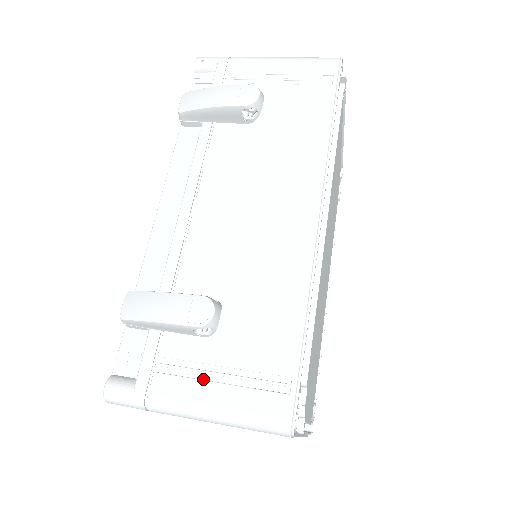
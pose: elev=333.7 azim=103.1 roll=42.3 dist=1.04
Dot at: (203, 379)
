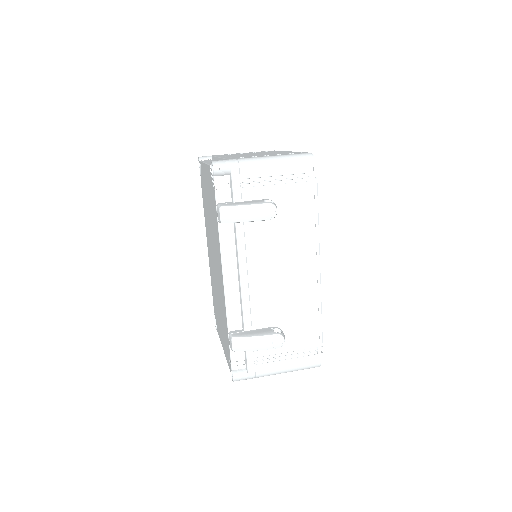
Dot at: (279, 360)
